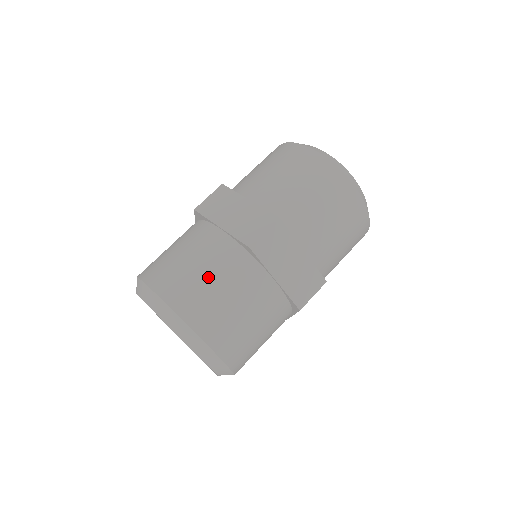
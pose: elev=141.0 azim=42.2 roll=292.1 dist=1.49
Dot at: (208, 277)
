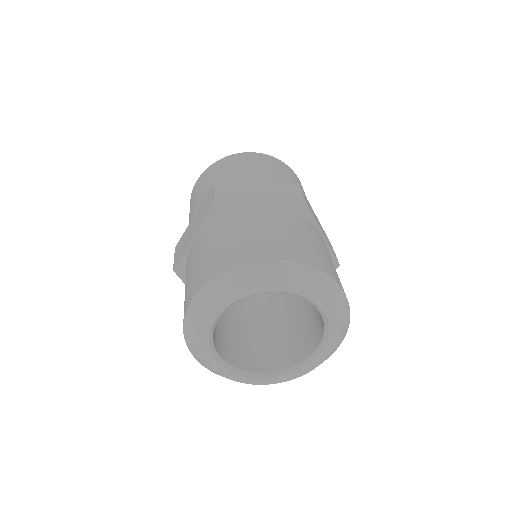
Dot at: (297, 235)
